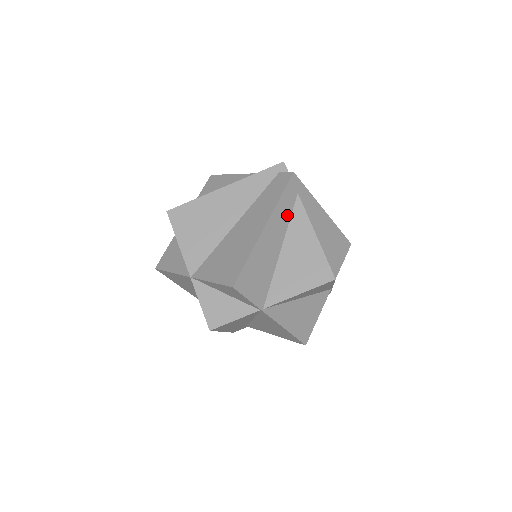
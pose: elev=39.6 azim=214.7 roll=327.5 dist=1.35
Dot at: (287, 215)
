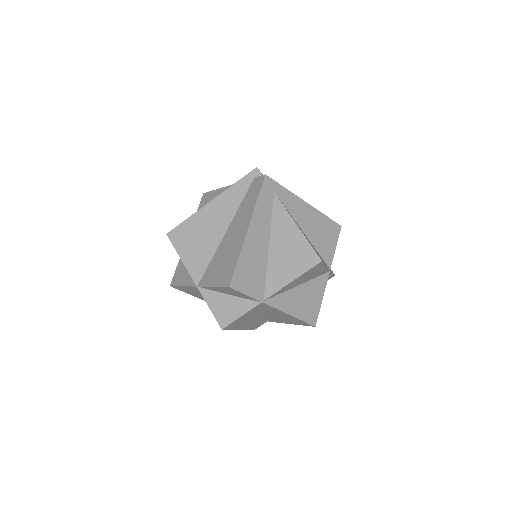
Dot at: (268, 214)
